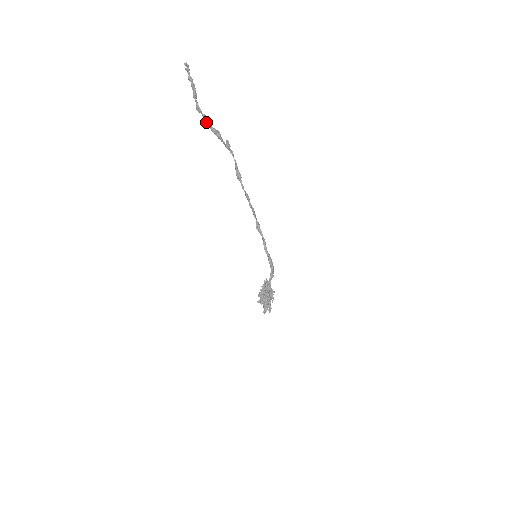
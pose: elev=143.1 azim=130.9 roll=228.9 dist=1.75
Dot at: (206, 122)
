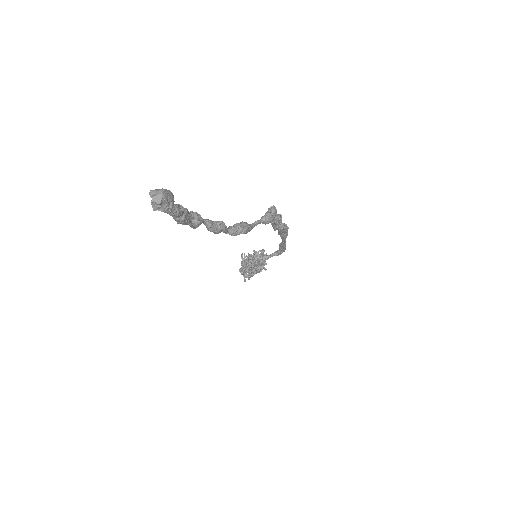
Dot at: (209, 229)
